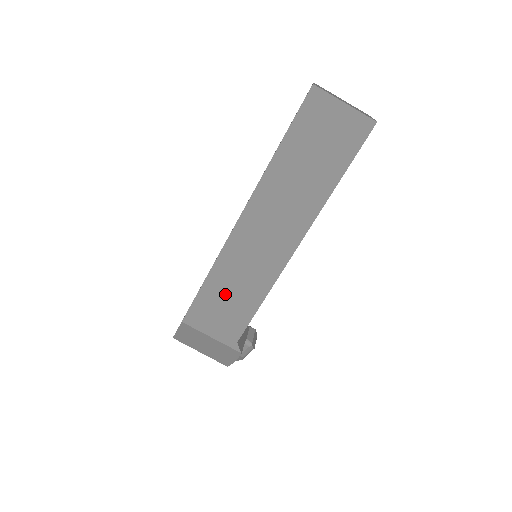
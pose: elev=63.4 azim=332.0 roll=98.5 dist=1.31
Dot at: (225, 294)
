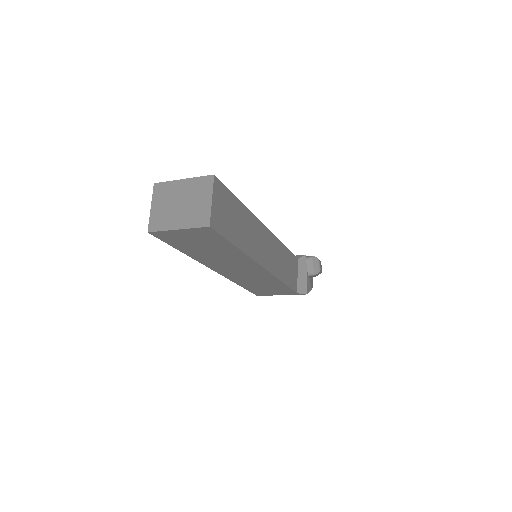
Dot at: (260, 286)
